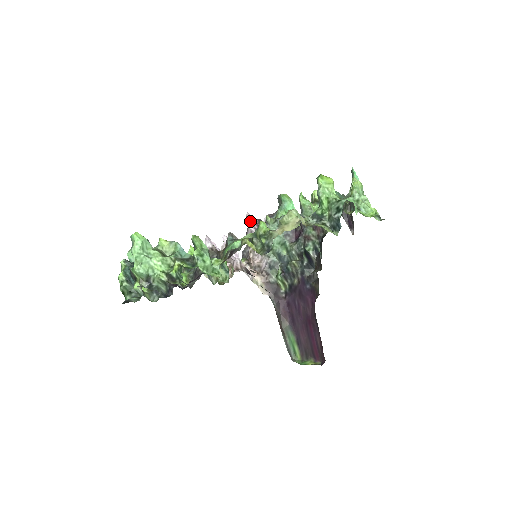
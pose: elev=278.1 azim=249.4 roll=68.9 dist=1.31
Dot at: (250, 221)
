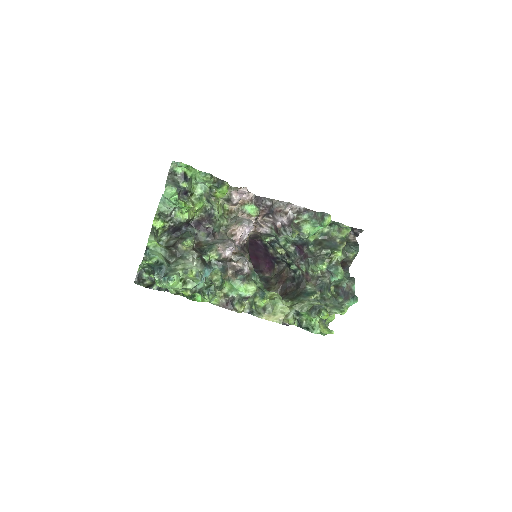
Dot at: (284, 219)
